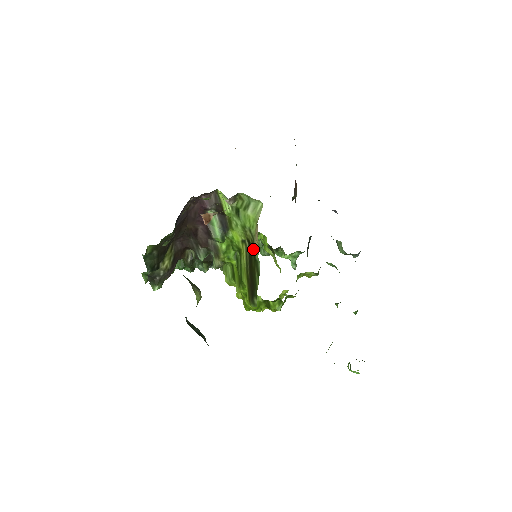
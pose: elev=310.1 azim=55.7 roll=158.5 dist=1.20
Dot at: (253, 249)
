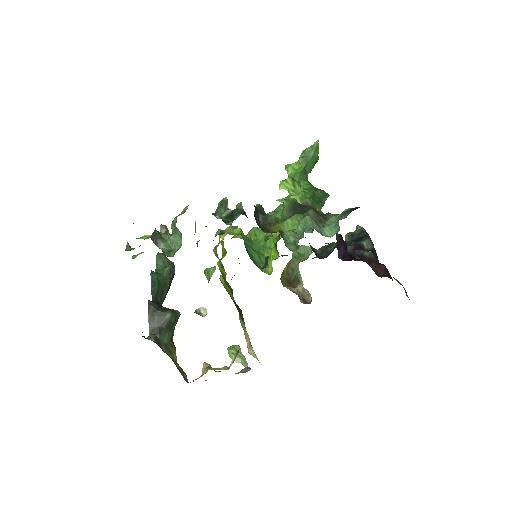
Dot at: (241, 316)
